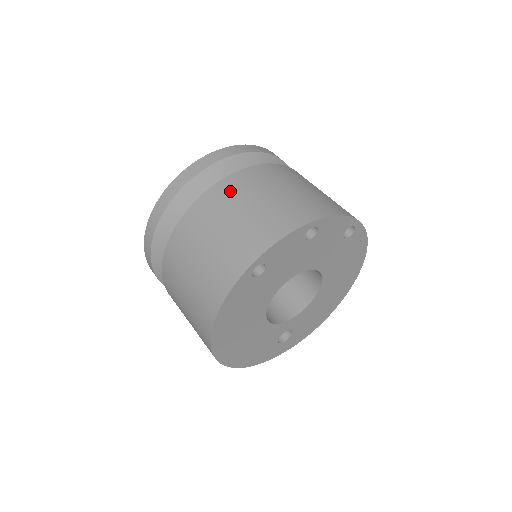
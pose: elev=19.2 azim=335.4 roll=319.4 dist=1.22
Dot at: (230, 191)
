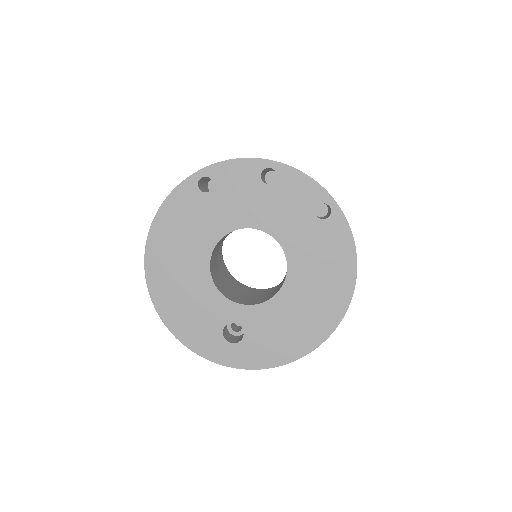
Dot at: occluded
